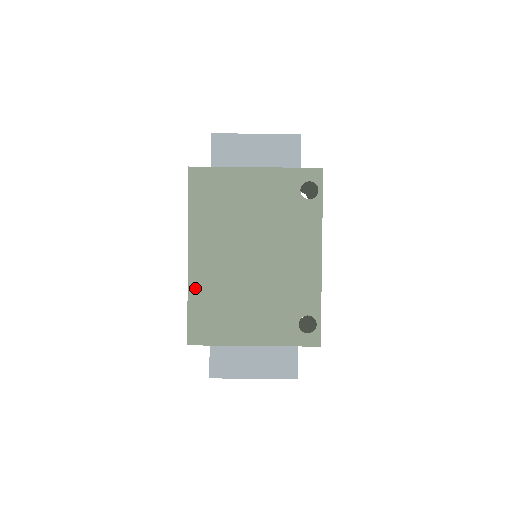
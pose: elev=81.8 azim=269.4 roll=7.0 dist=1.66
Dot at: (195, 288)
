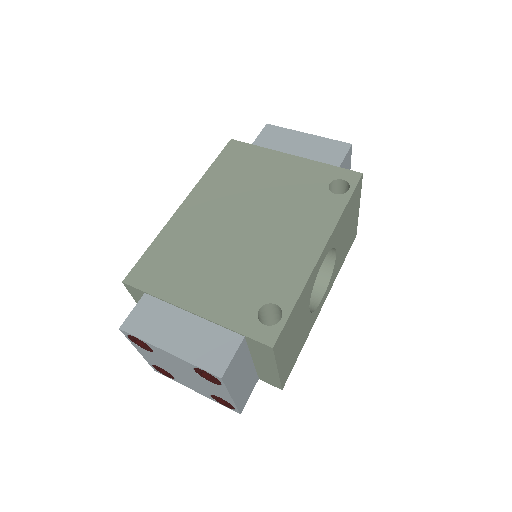
Dot at: (169, 232)
